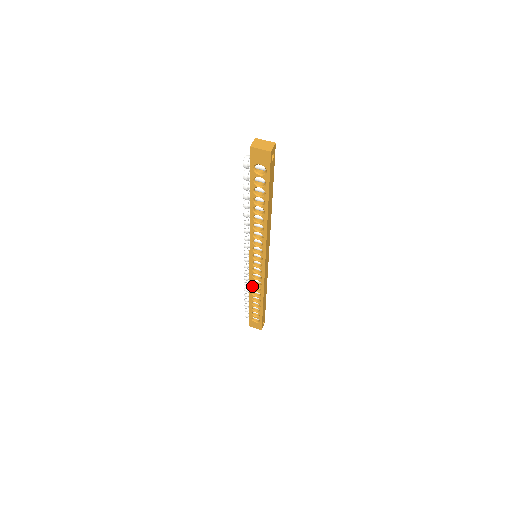
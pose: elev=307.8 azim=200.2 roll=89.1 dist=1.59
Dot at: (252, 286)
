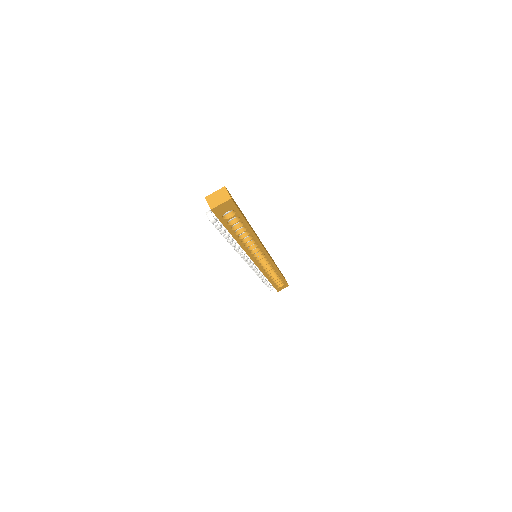
Dot at: (266, 273)
